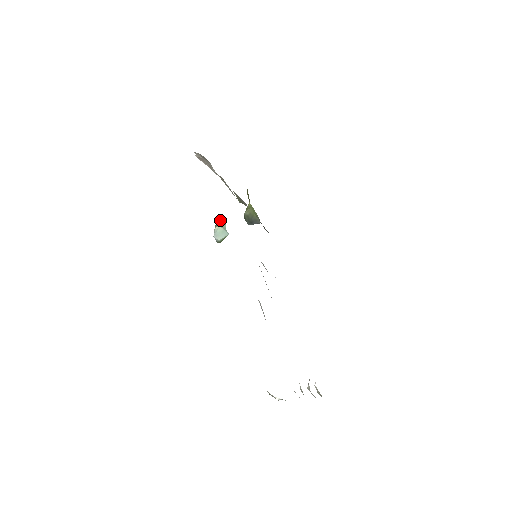
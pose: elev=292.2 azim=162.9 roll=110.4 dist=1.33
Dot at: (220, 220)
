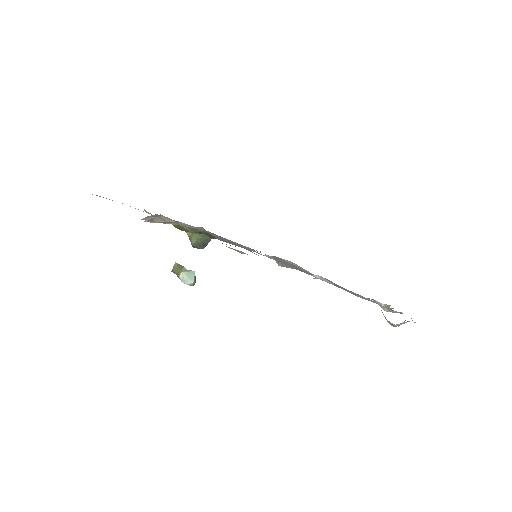
Dot at: (176, 268)
